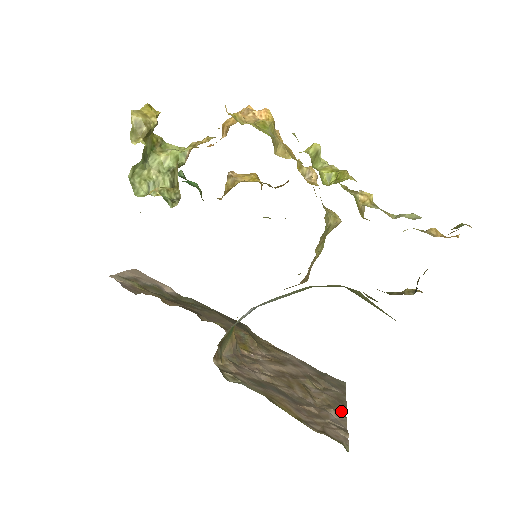
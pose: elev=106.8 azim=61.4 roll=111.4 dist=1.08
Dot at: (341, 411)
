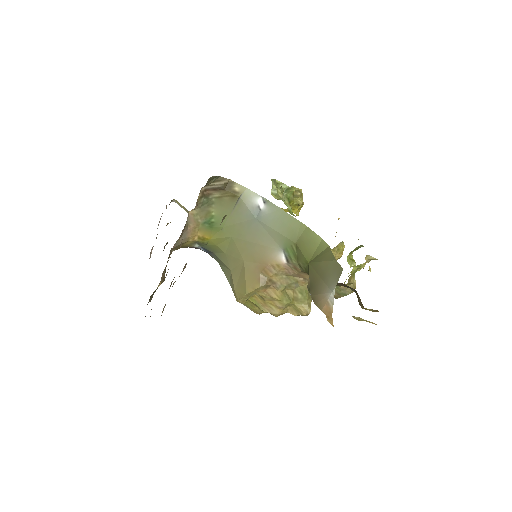
Dot at: occluded
